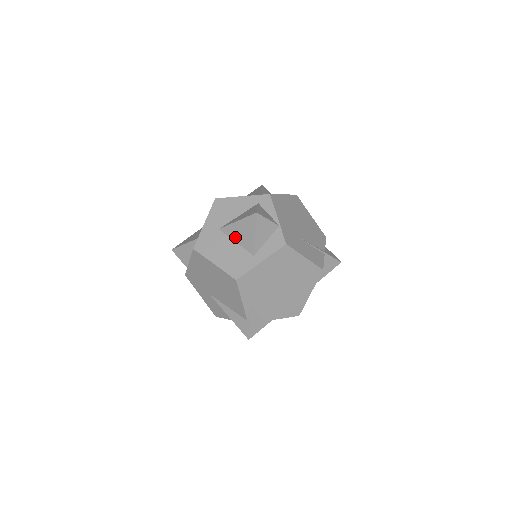
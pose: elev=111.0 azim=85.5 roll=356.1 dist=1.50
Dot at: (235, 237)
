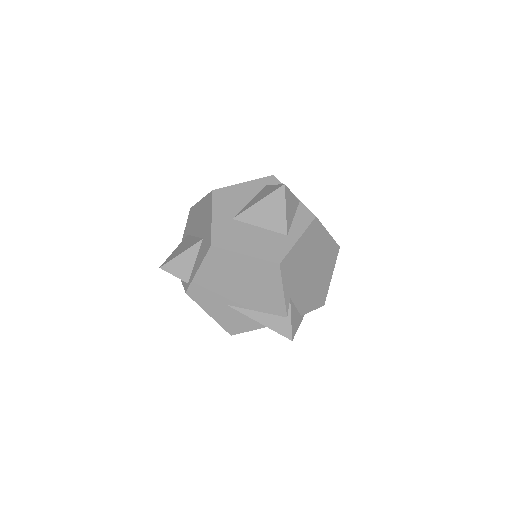
Dot at: (258, 221)
